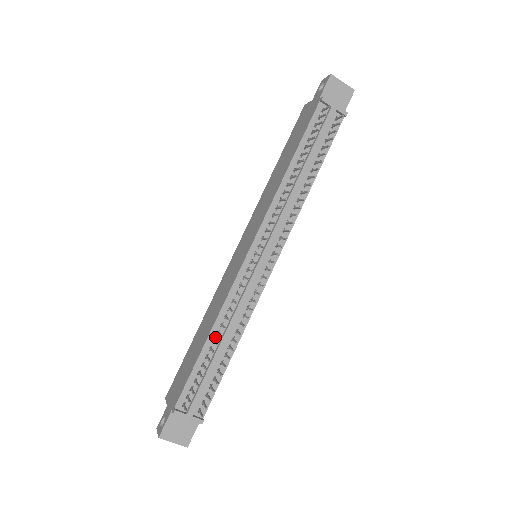
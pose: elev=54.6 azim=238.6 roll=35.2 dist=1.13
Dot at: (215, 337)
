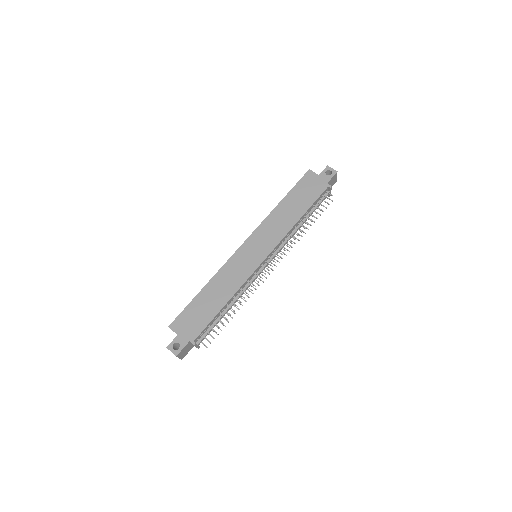
Dot at: (228, 303)
